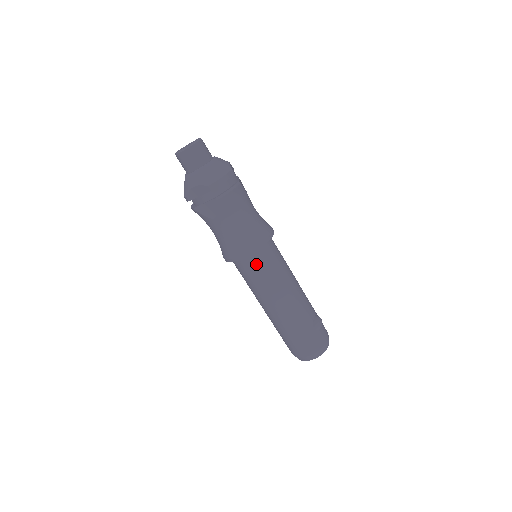
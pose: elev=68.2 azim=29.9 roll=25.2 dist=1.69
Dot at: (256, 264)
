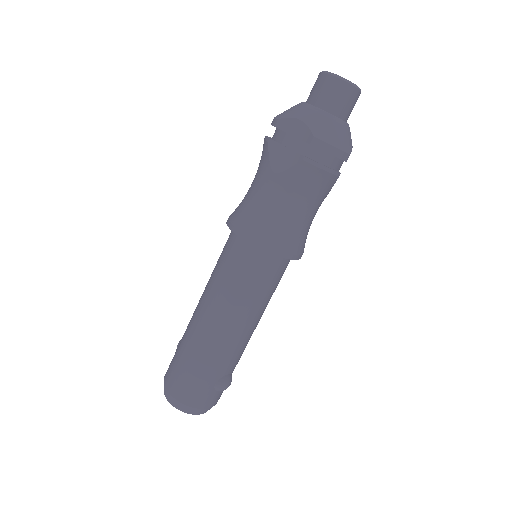
Dot at: (250, 263)
